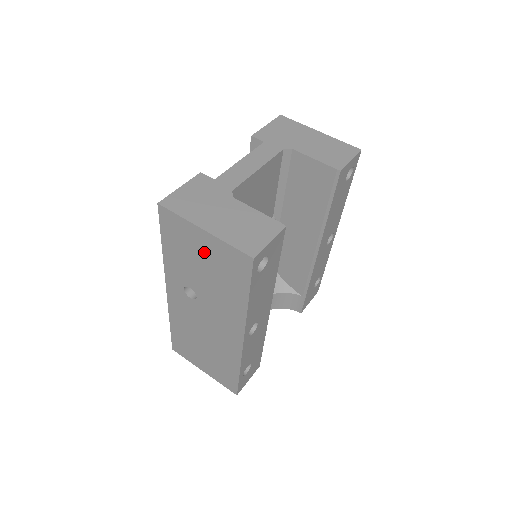
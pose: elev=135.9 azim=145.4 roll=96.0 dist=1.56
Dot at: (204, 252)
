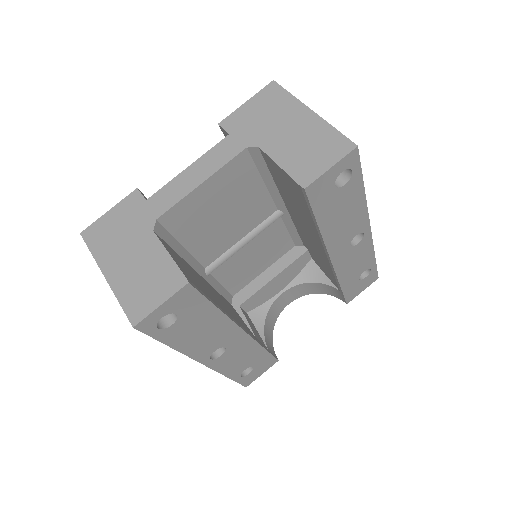
Dot at: occluded
